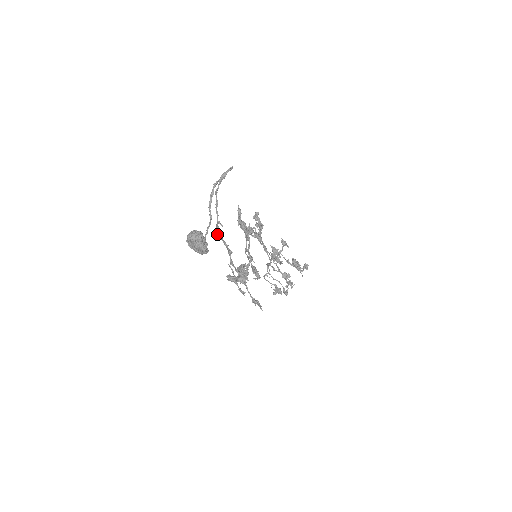
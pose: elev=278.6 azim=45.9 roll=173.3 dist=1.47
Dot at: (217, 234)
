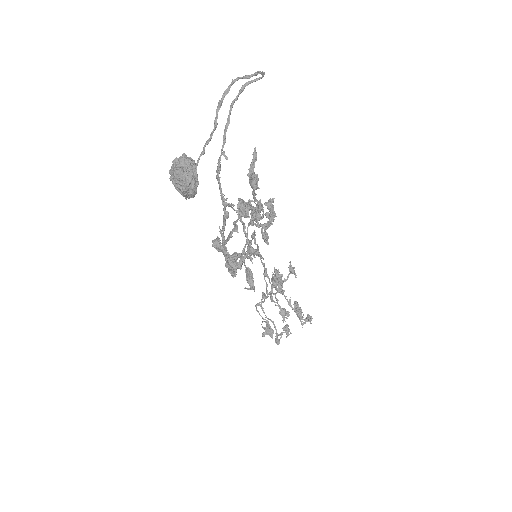
Dot at: occluded
